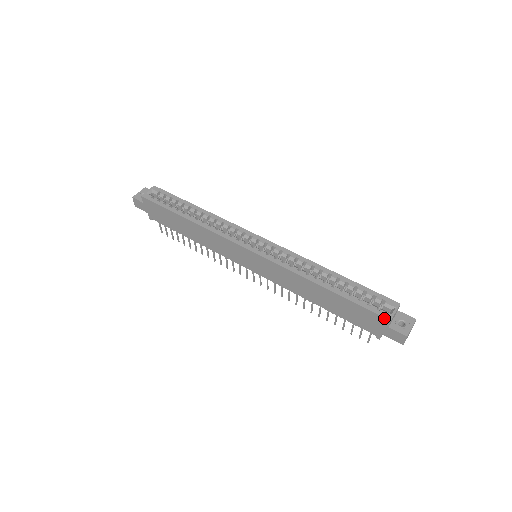
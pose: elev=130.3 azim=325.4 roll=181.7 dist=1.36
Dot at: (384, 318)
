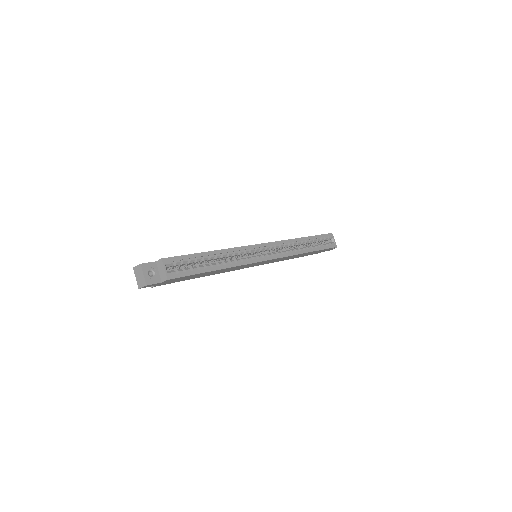
Dot at: occluded
